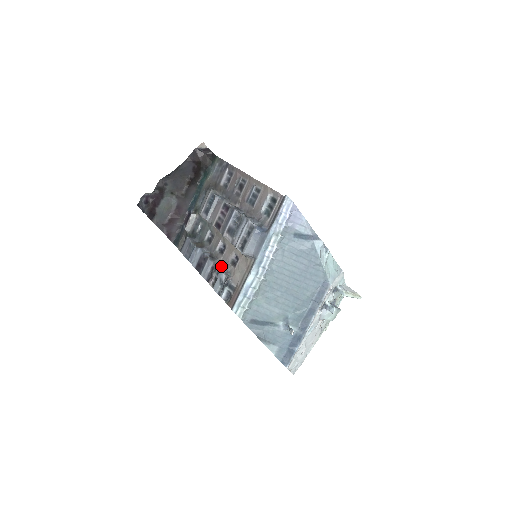
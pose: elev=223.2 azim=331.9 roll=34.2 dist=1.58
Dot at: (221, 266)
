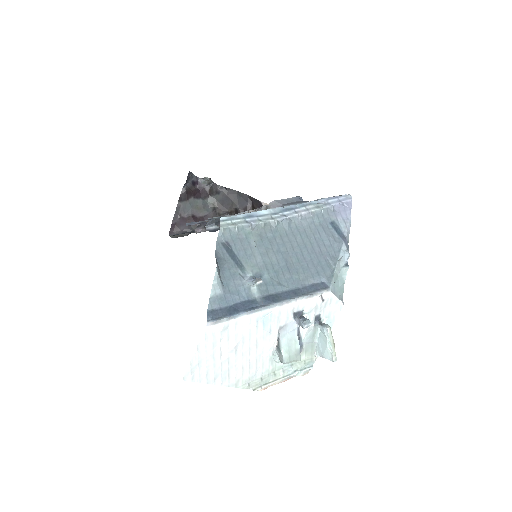
Dot at: occluded
